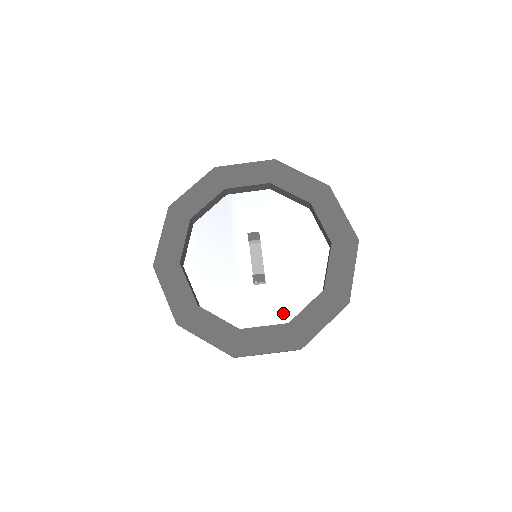
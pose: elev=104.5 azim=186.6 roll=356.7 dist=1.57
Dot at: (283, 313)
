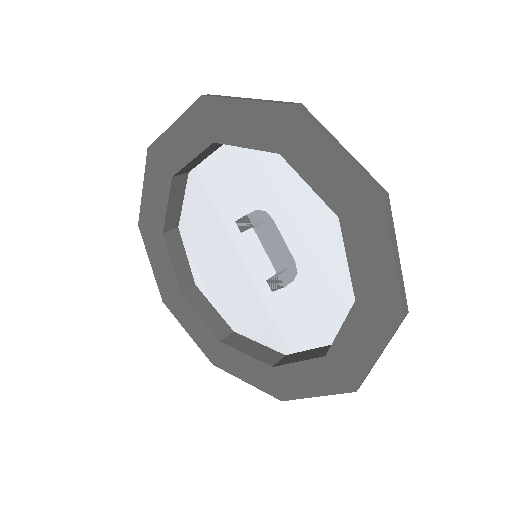
Dot at: (324, 328)
